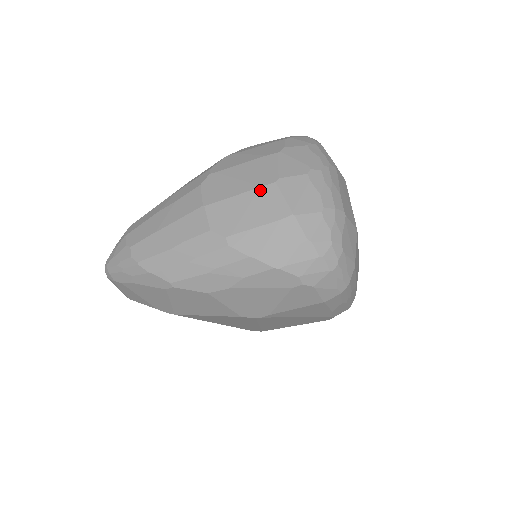
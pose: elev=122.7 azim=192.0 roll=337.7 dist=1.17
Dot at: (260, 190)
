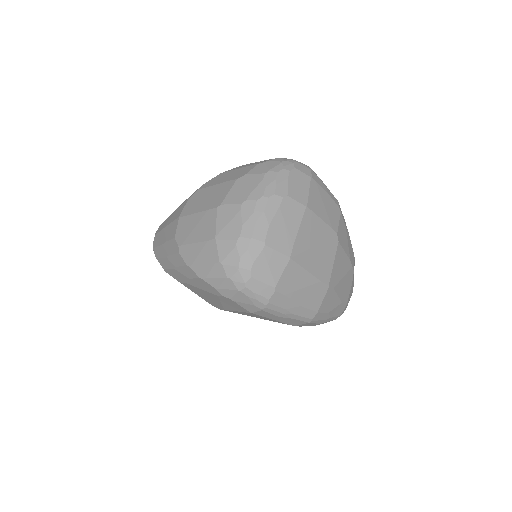
Dot at: (207, 212)
